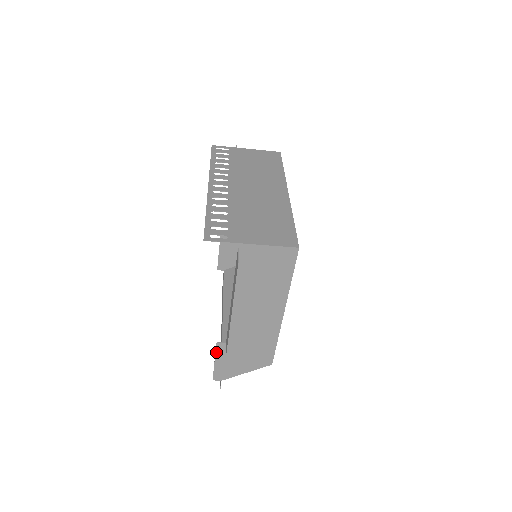
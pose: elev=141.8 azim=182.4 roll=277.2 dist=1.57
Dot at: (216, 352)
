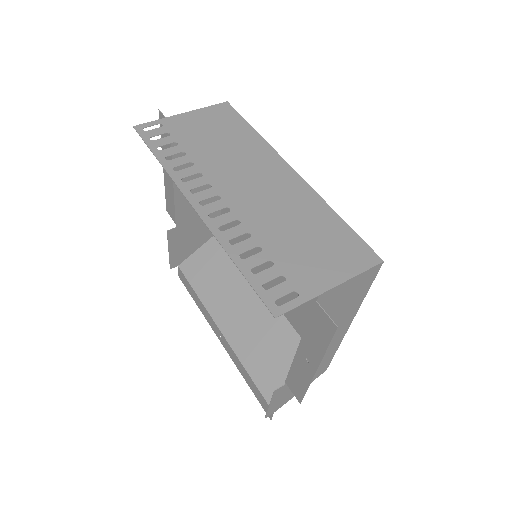
Dot at: (272, 398)
